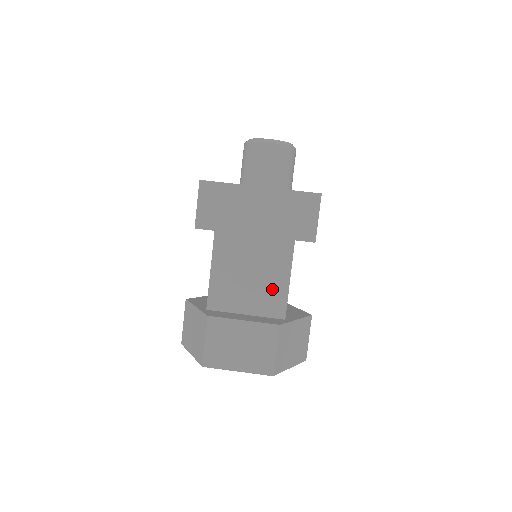
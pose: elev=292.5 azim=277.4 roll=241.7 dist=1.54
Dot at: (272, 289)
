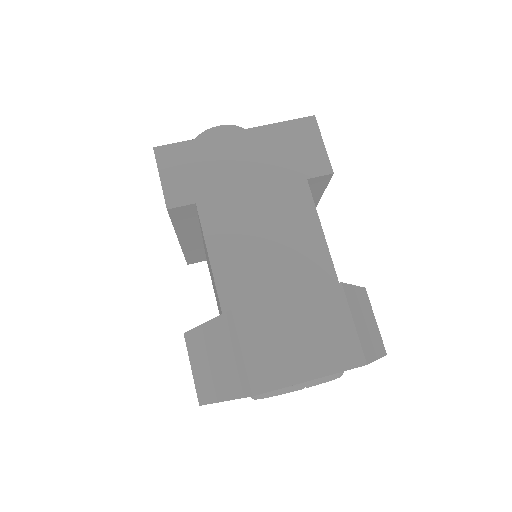
Dot at: (304, 252)
